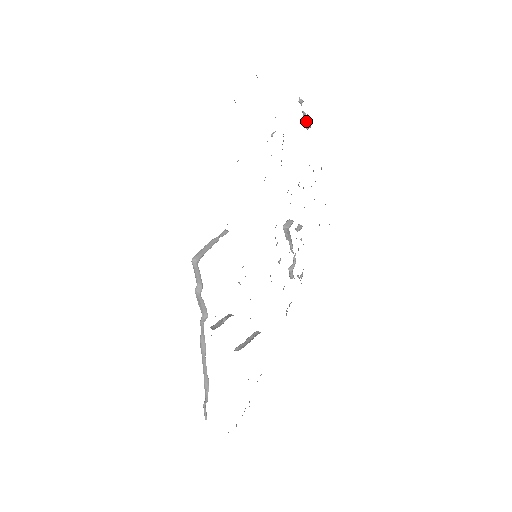
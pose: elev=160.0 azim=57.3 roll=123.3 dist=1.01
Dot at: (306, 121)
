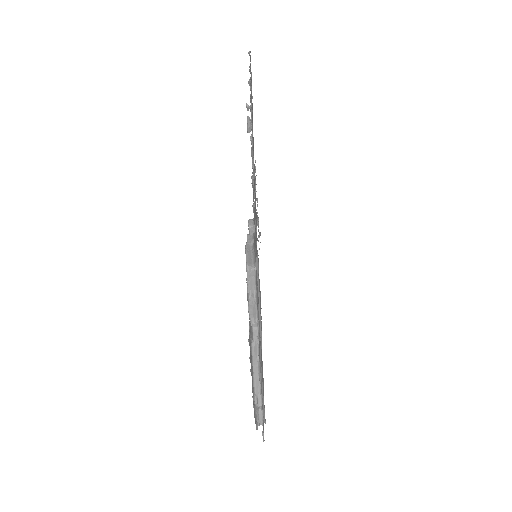
Dot at: (250, 125)
